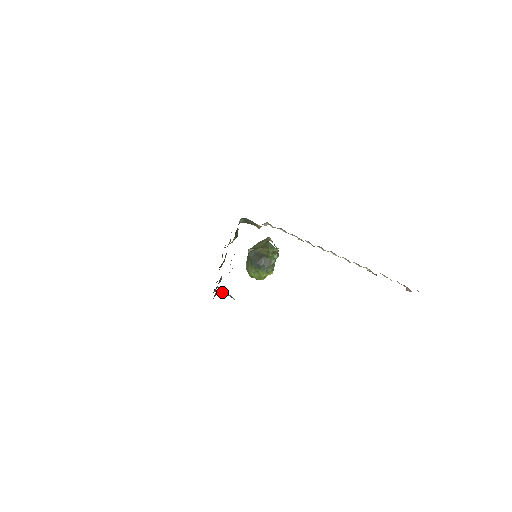
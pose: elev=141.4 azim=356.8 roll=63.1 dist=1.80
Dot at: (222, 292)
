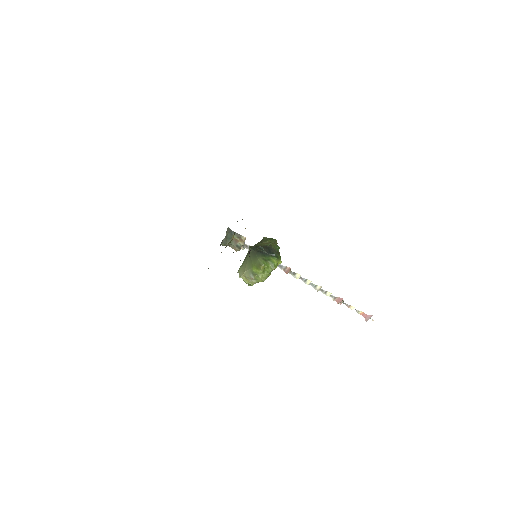
Dot at: (260, 249)
